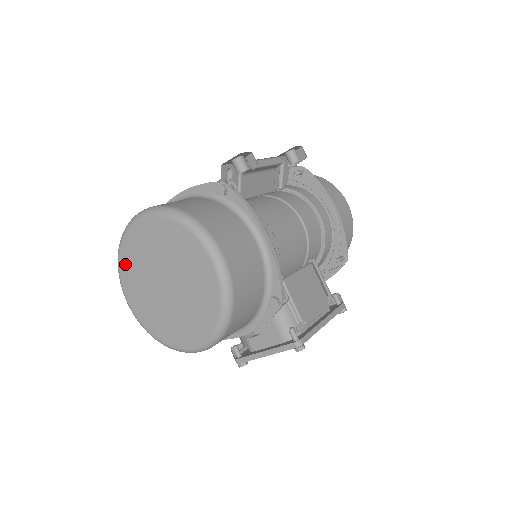
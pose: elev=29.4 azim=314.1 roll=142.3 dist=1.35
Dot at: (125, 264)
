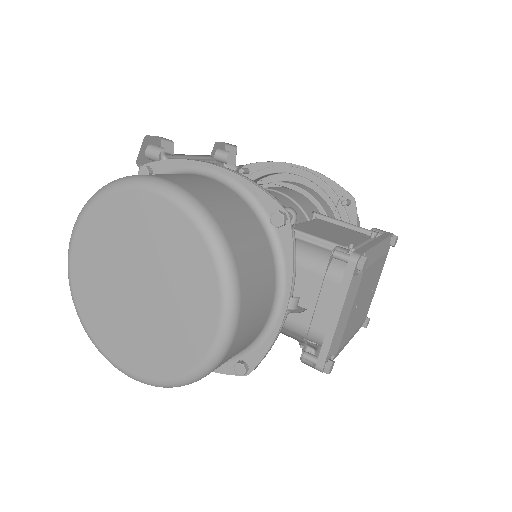
Dot at: (92, 322)
